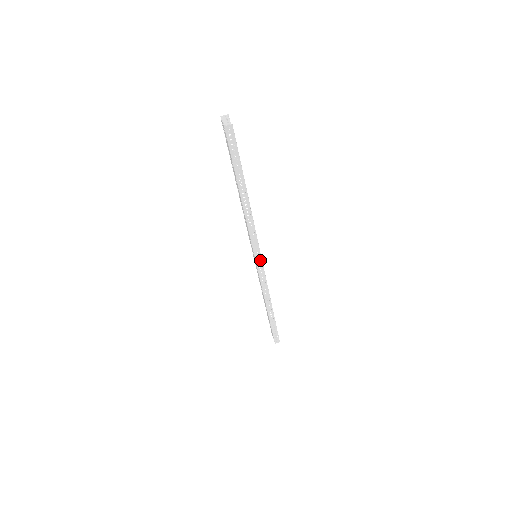
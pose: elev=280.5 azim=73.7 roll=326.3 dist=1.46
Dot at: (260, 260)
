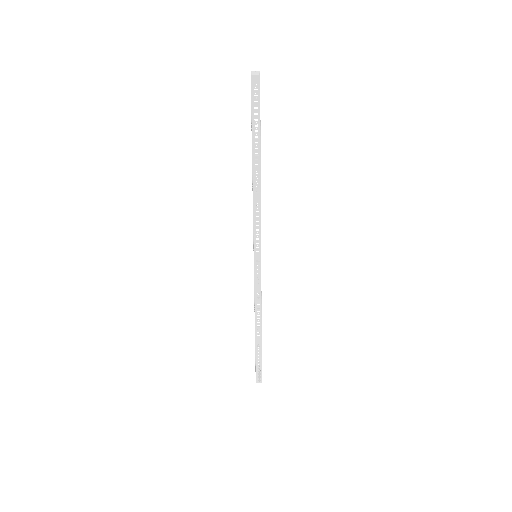
Dot at: occluded
